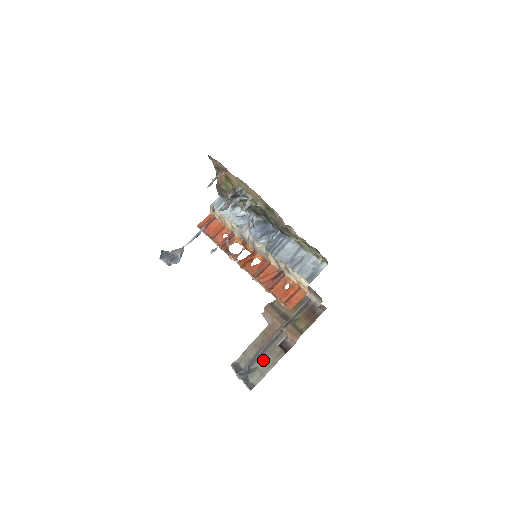
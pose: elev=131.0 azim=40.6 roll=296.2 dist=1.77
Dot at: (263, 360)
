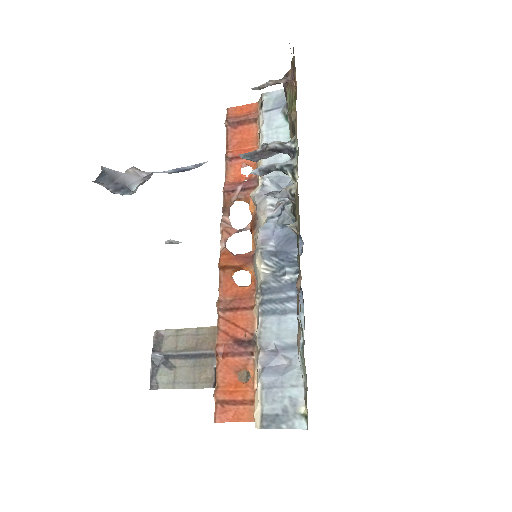
Dot at: (188, 366)
